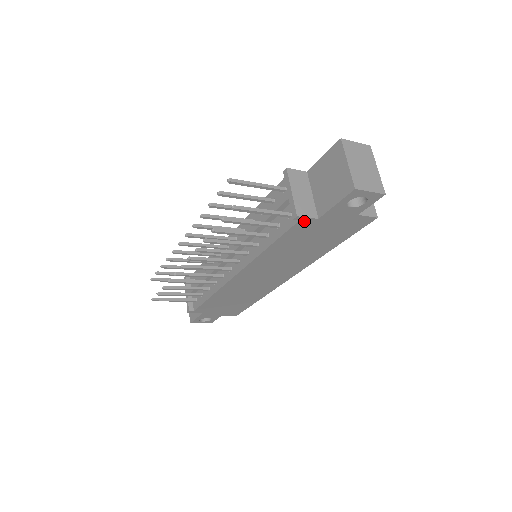
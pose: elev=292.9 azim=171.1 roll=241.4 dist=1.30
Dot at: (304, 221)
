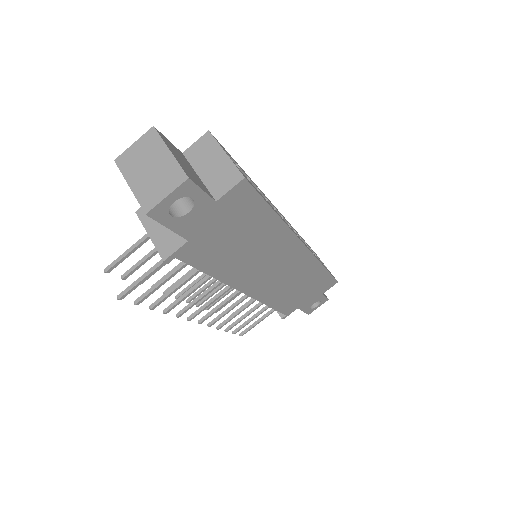
Dot at: (181, 253)
